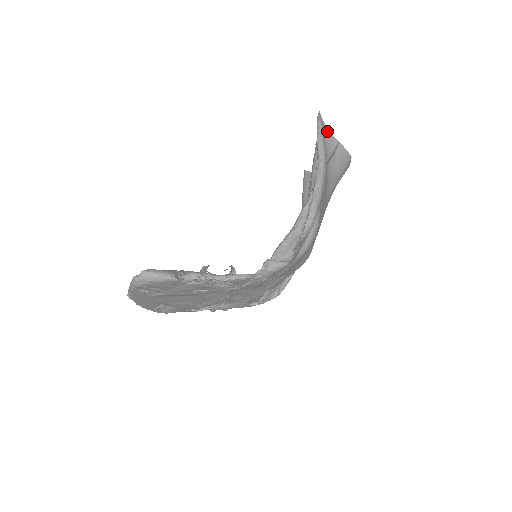
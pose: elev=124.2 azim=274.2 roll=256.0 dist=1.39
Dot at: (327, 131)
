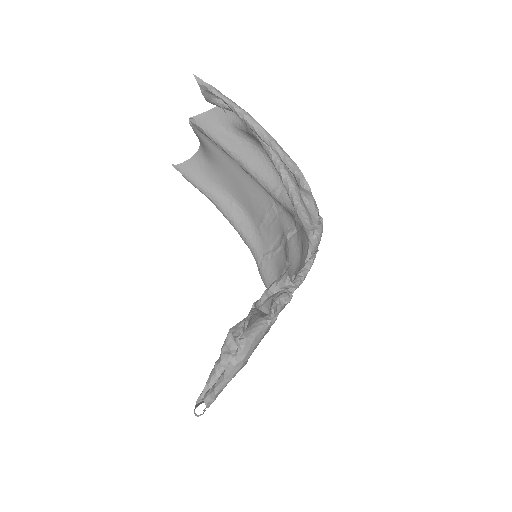
Dot at: occluded
